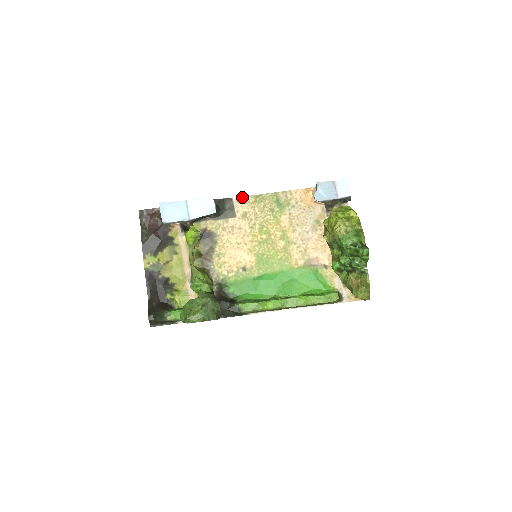
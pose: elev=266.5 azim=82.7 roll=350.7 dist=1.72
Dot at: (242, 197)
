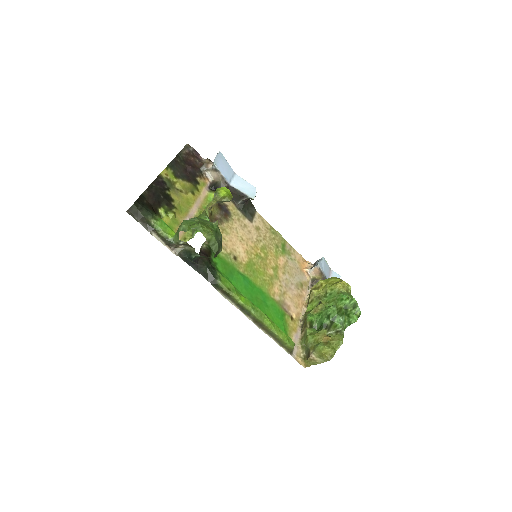
Dot at: (263, 218)
